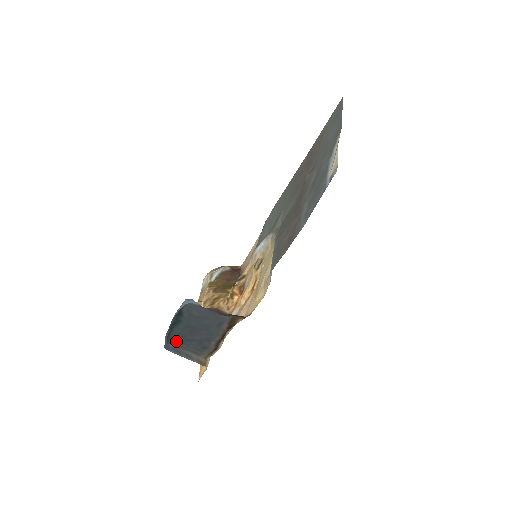
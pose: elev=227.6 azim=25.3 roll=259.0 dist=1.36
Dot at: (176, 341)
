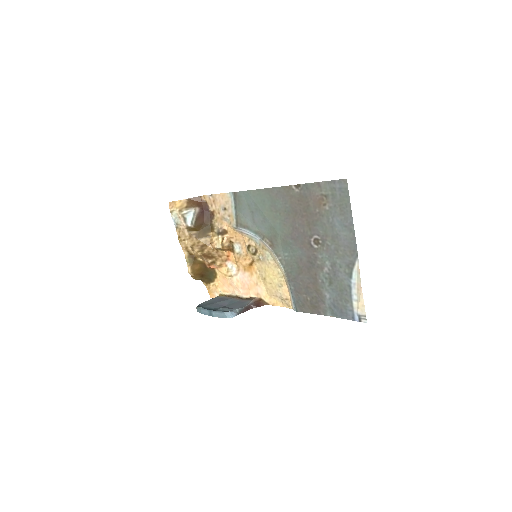
Dot at: (203, 304)
